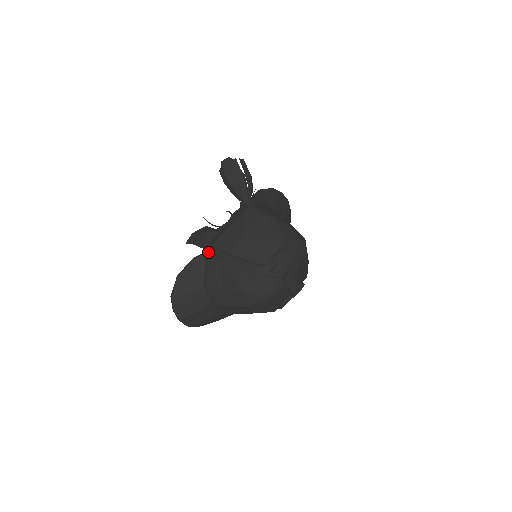
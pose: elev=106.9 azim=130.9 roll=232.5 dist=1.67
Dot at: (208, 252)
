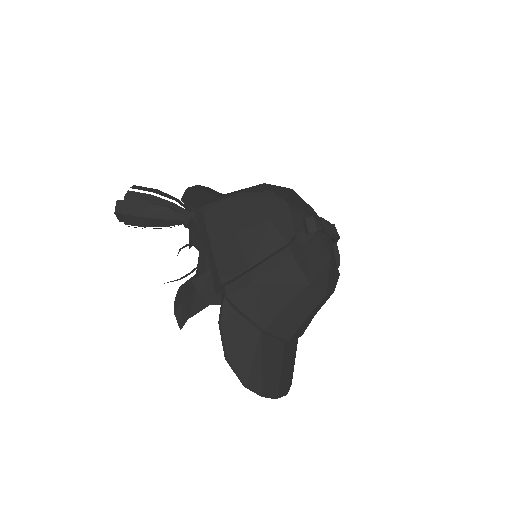
Dot at: (226, 296)
